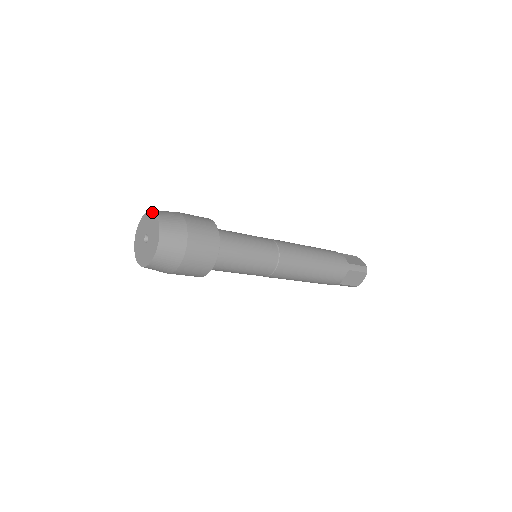
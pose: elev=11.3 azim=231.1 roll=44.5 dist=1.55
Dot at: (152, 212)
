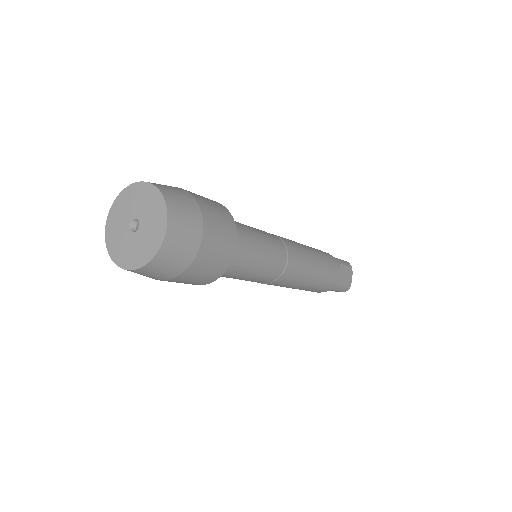
Dot at: (129, 186)
